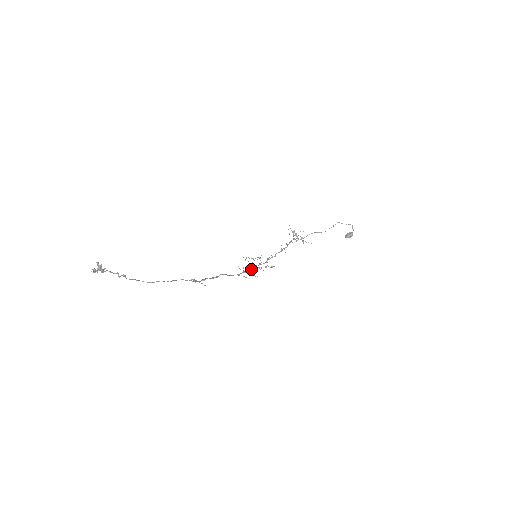
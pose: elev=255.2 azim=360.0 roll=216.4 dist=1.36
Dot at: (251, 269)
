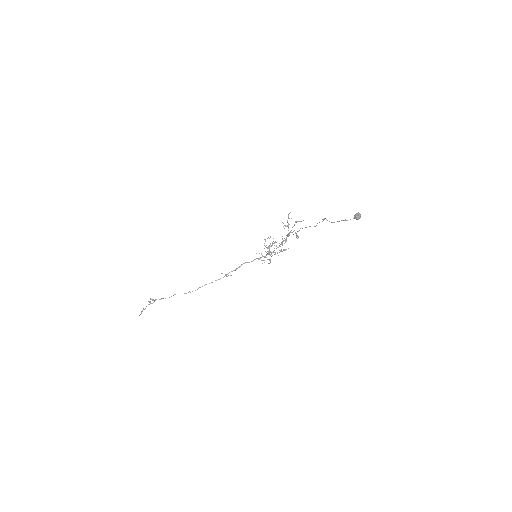
Dot at: (265, 256)
